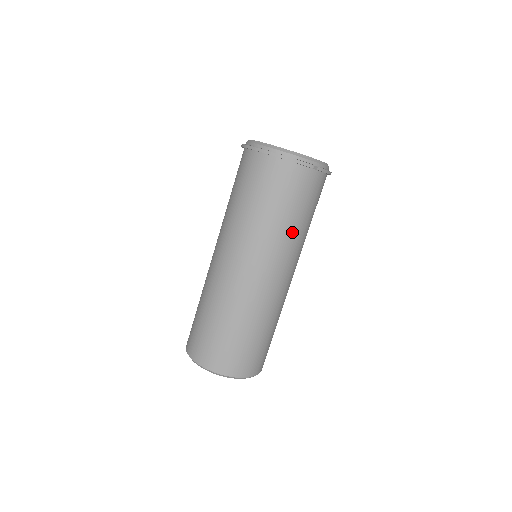
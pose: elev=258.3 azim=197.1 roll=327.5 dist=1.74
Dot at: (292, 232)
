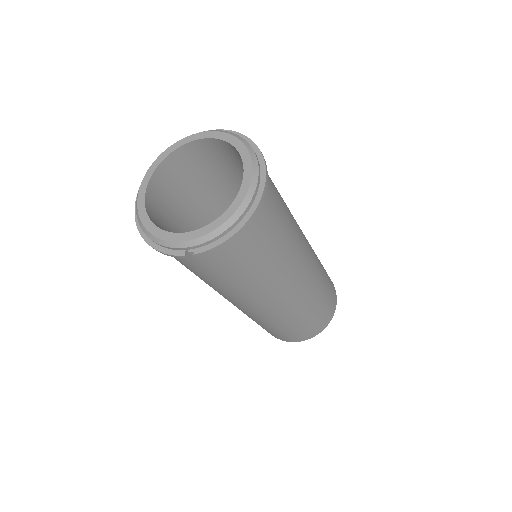
Dot at: (235, 287)
